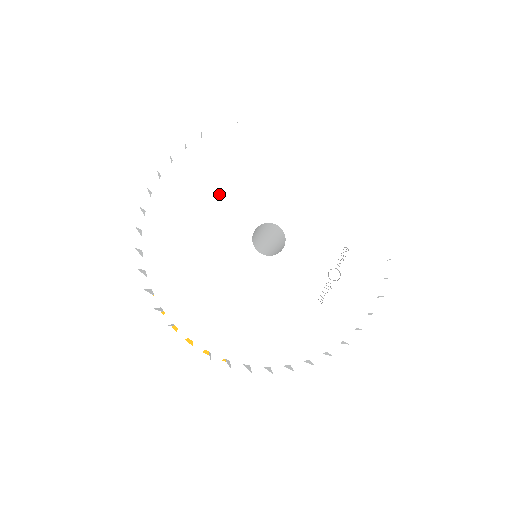
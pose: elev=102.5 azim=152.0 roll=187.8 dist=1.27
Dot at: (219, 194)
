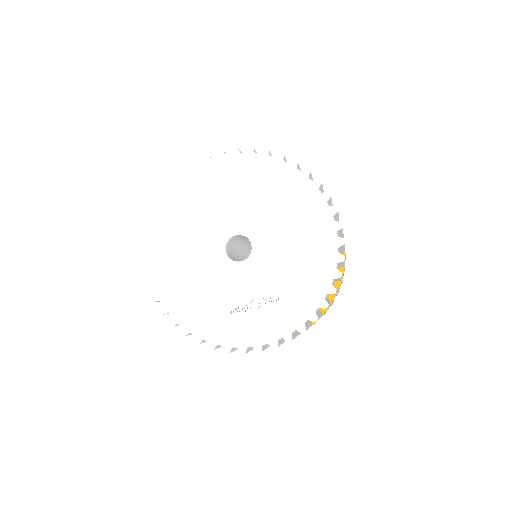
Dot at: (237, 196)
